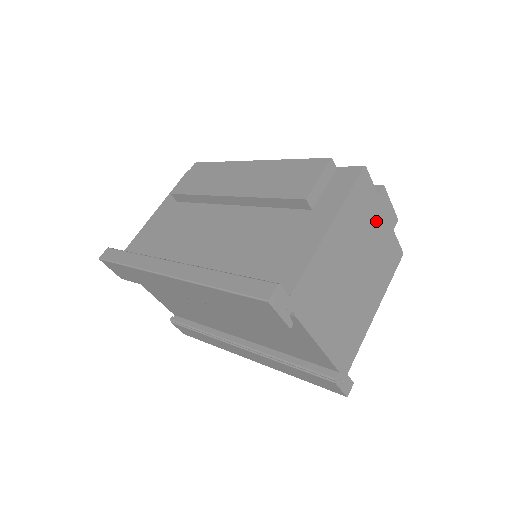
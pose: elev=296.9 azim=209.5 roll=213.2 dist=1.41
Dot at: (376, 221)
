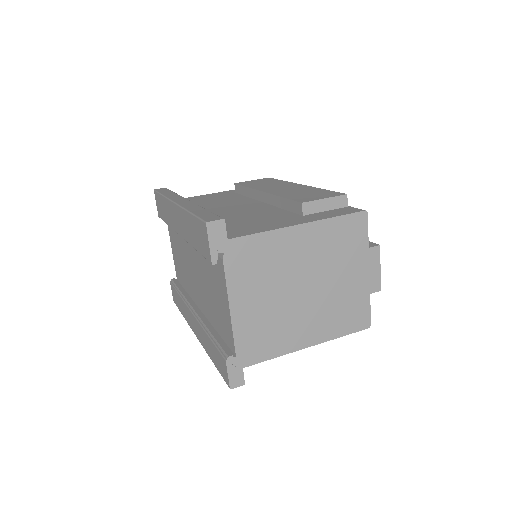
Dot at: (354, 267)
